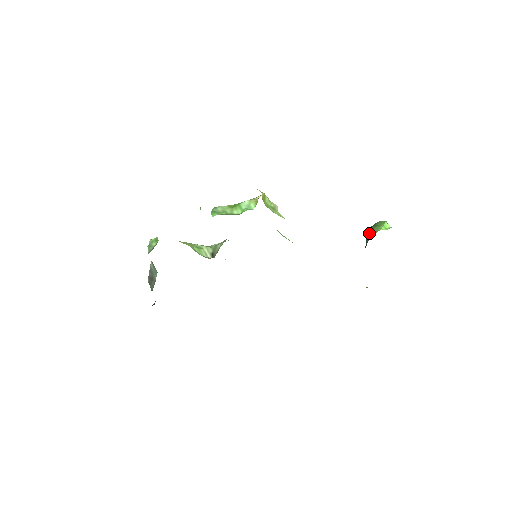
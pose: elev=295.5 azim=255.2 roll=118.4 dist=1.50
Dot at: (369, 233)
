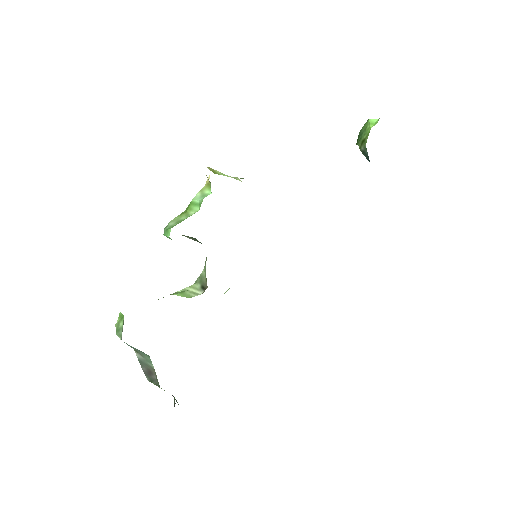
Dot at: (361, 145)
